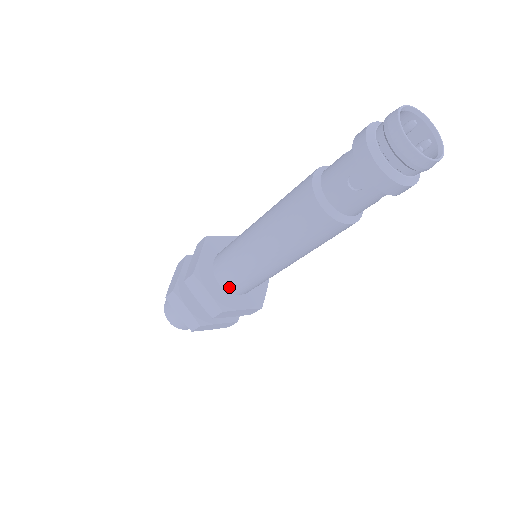
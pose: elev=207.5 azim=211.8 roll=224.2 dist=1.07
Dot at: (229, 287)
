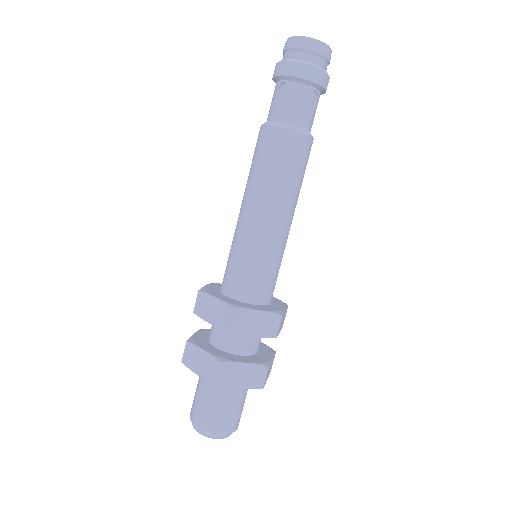
Dot at: (237, 292)
